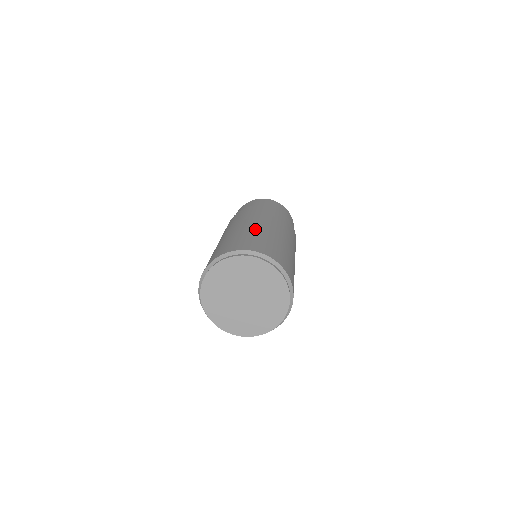
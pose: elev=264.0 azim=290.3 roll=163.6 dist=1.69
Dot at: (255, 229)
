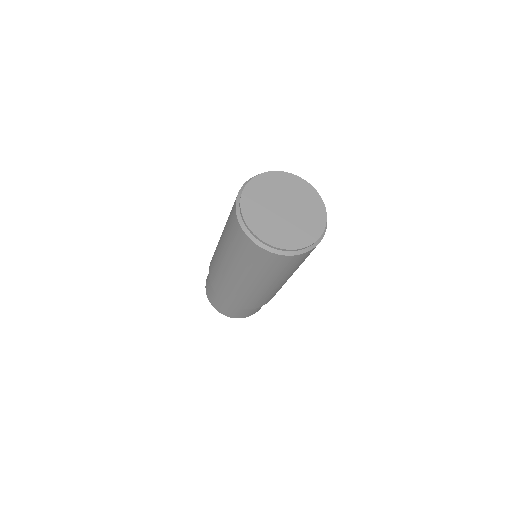
Dot at: occluded
